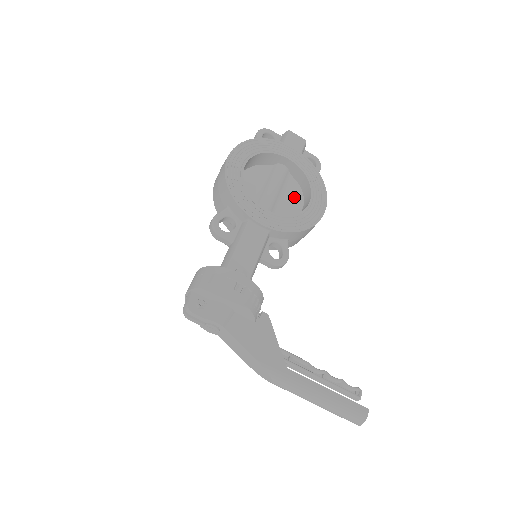
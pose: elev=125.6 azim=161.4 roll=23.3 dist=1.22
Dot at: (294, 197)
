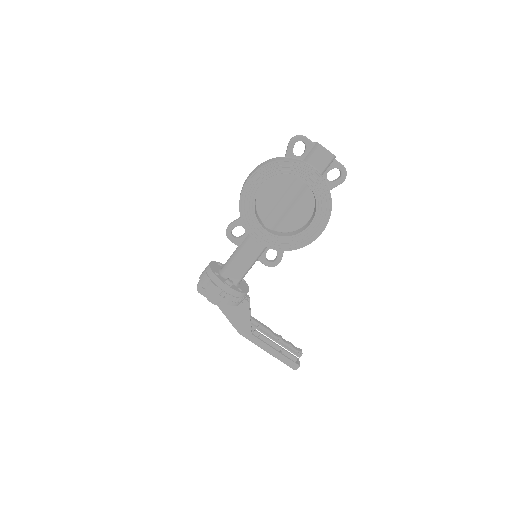
Dot at: (304, 211)
